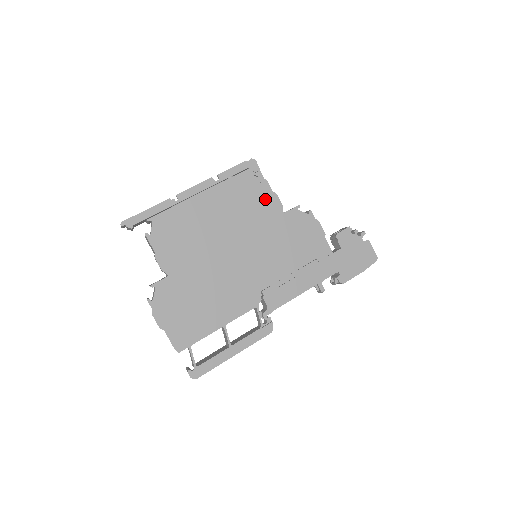
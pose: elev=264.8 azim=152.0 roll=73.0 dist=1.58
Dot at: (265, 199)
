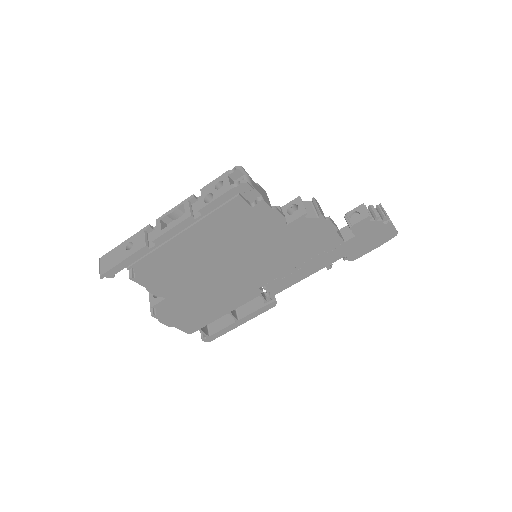
Dot at: (263, 218)
